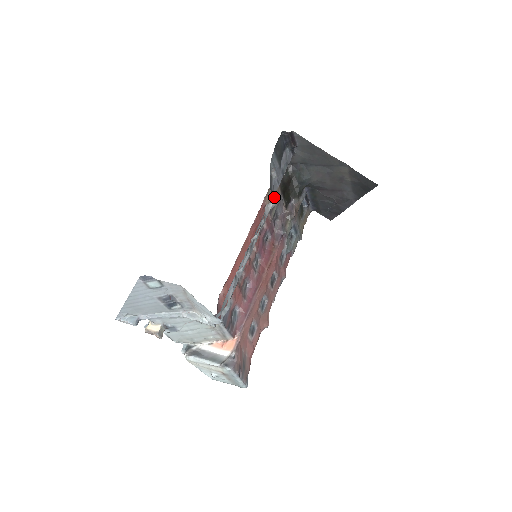
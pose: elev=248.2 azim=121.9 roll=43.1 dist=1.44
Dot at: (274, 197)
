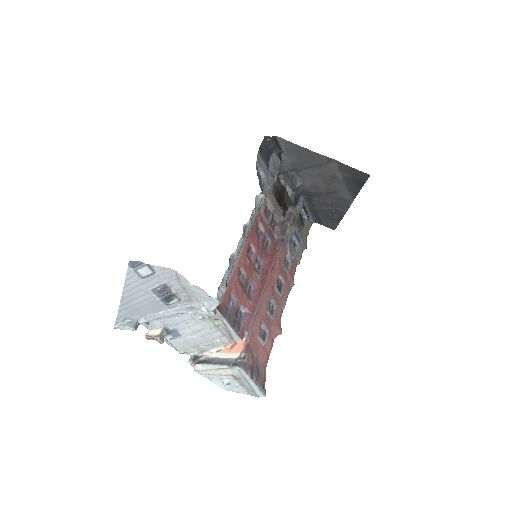
Dot at: (263, 190)
